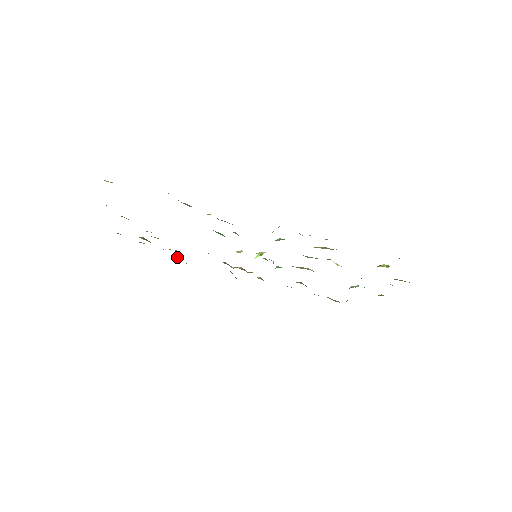
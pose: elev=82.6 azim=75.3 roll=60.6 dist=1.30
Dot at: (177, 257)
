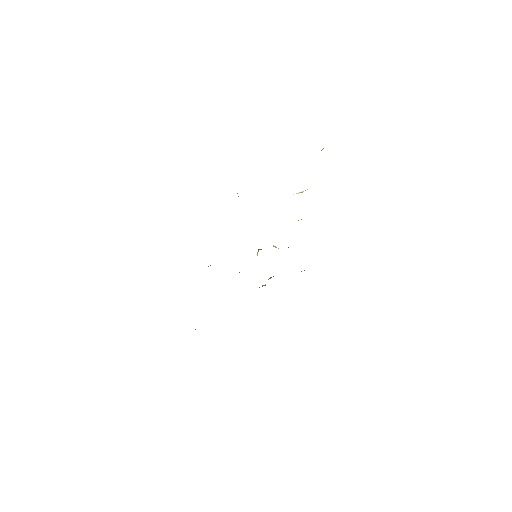
Dot at: occluded
